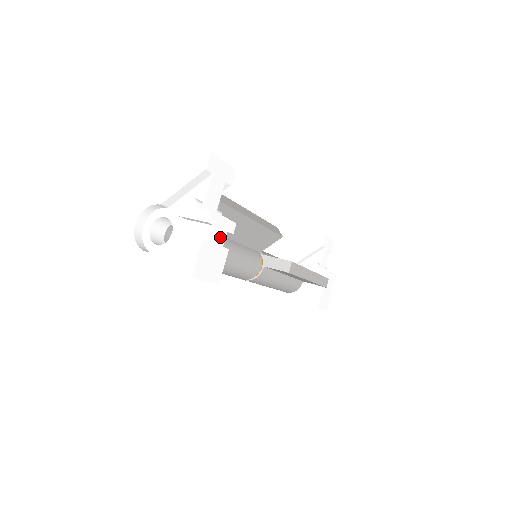
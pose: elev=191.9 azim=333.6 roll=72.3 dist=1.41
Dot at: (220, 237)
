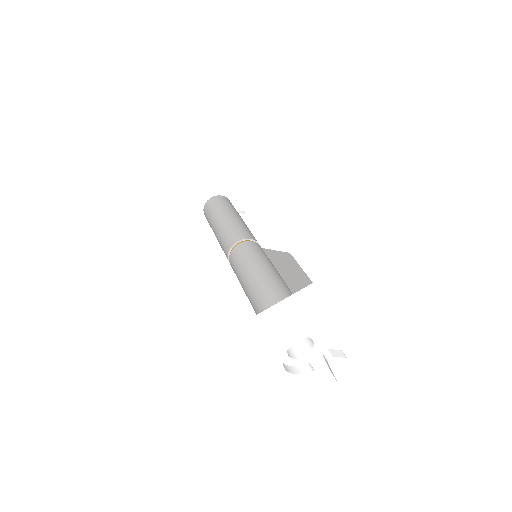
Dot at: occluded
